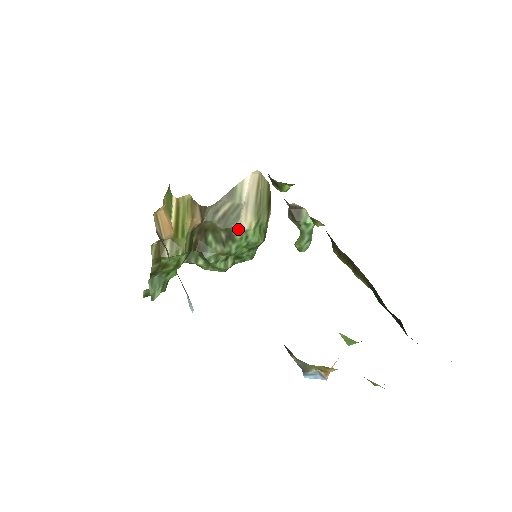
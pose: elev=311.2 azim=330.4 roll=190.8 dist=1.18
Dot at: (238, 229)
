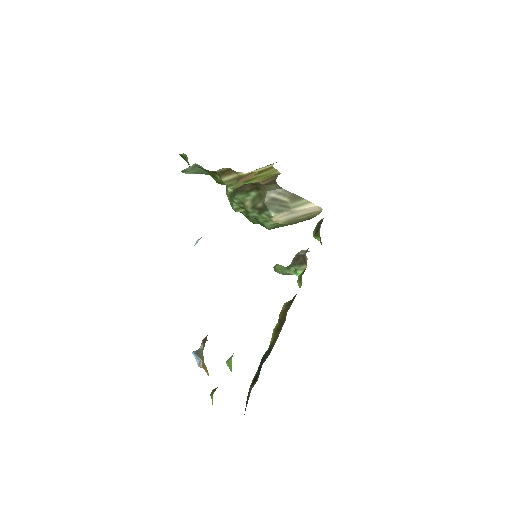
Dot at: (270, 215)
